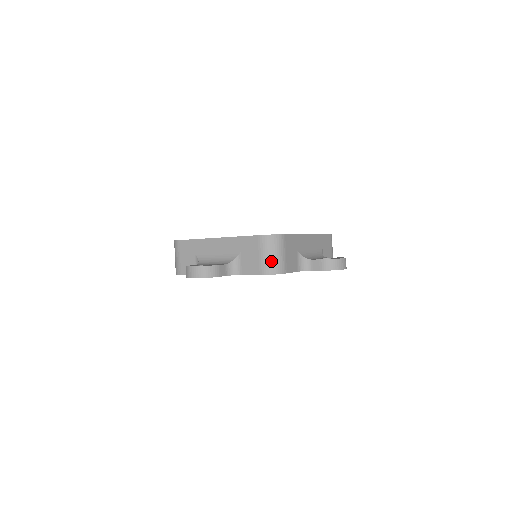
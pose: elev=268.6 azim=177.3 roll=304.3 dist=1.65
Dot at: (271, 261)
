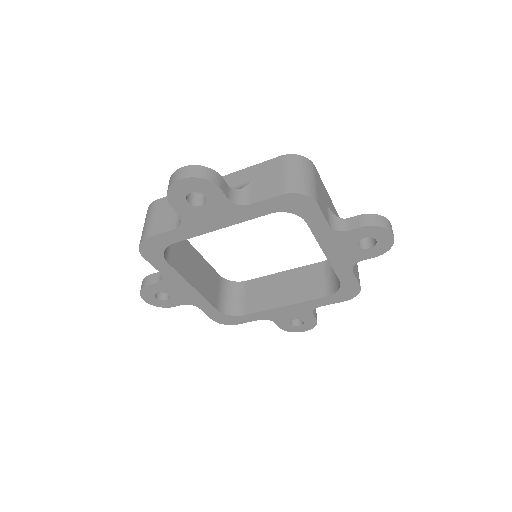
Dot at: (298, 180)
